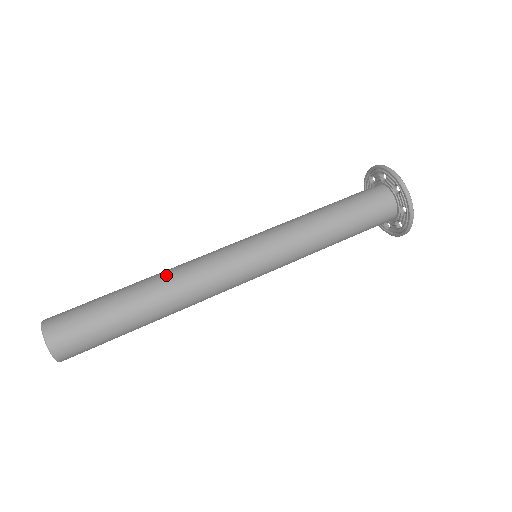
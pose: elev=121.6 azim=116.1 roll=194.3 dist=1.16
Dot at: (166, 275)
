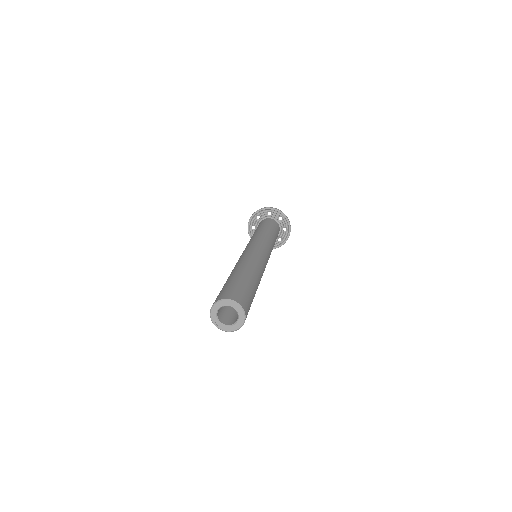
Dot at: (248, 263)
